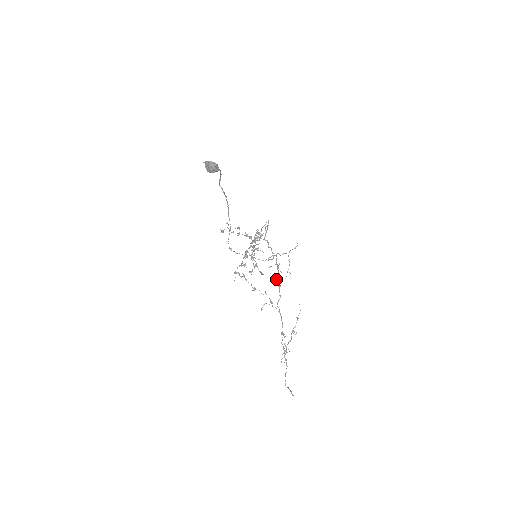
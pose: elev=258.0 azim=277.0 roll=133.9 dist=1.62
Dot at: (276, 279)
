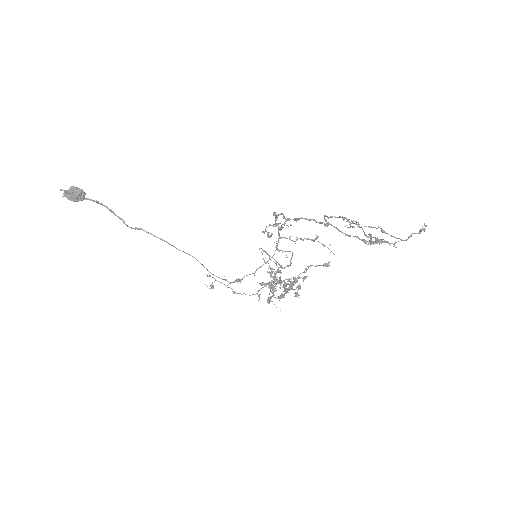
Dot at: occluded
